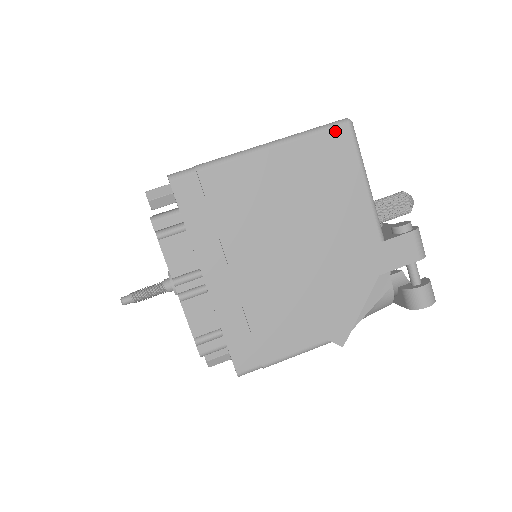
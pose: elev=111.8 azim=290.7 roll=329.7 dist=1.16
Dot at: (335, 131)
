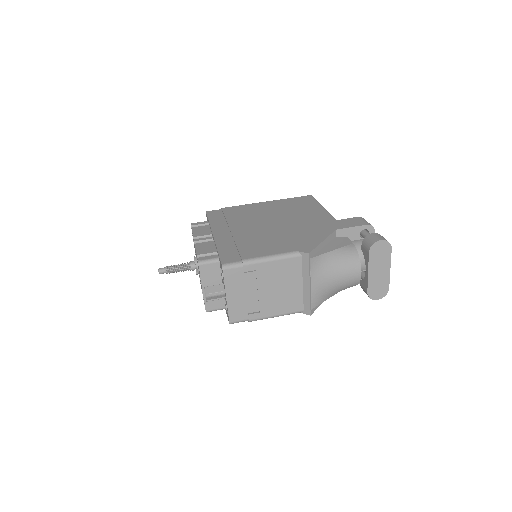
Dot at: (302, 197)
